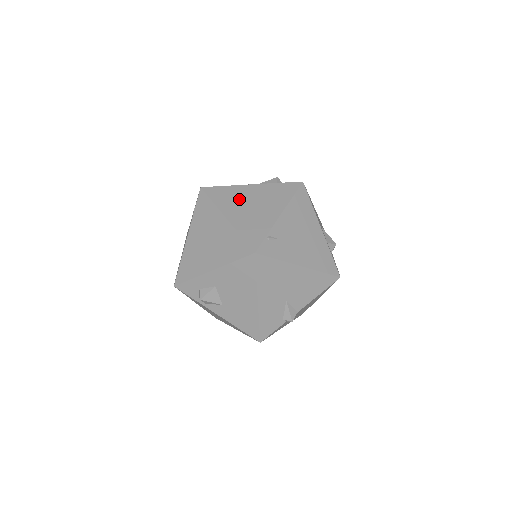
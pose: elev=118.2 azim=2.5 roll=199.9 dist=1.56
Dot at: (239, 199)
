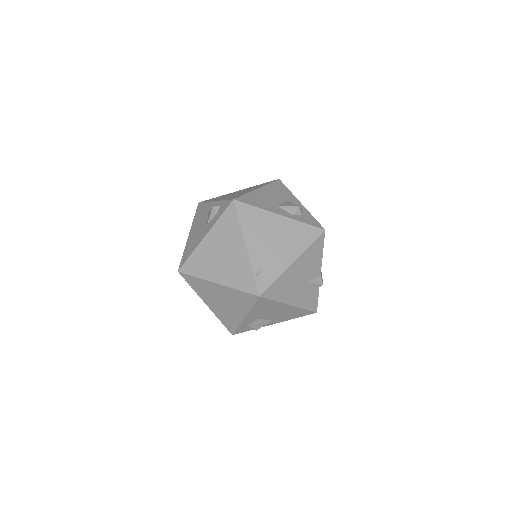
Dot at: (209, 259)
